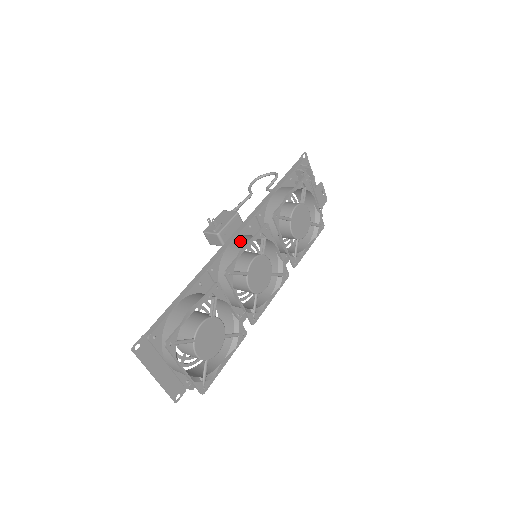
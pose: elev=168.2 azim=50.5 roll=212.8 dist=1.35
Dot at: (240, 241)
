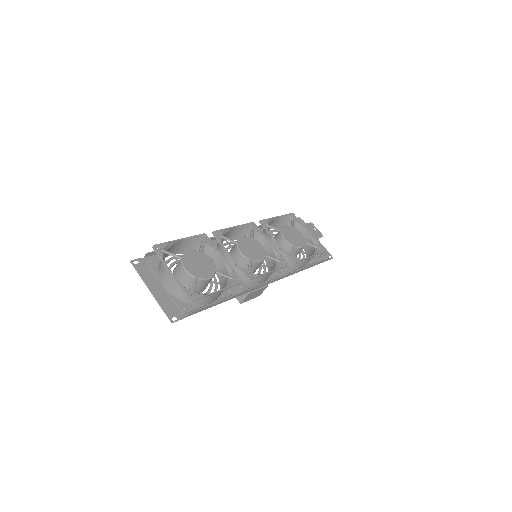
Dot at: (232, 232)
